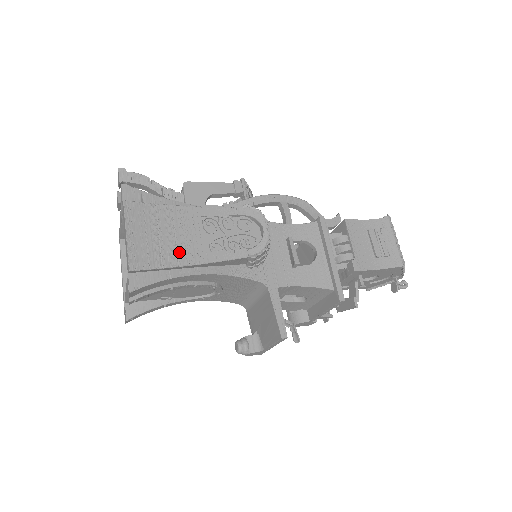
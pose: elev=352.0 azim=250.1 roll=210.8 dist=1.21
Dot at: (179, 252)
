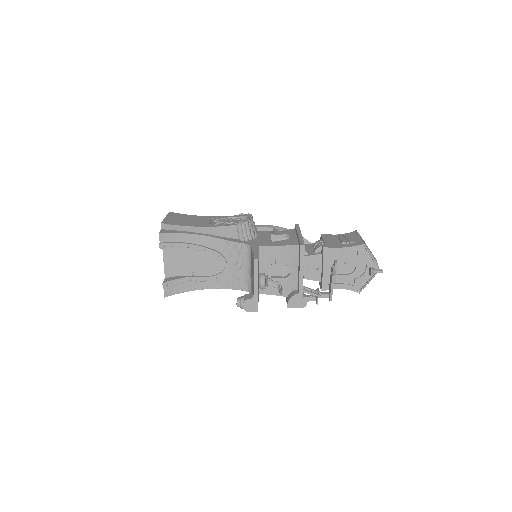
Dot at: (193, 224)
